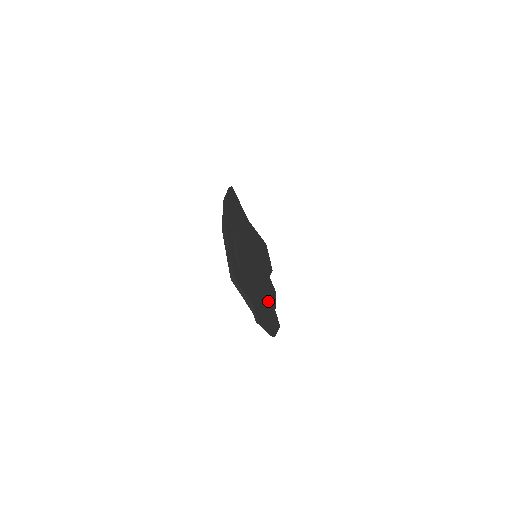
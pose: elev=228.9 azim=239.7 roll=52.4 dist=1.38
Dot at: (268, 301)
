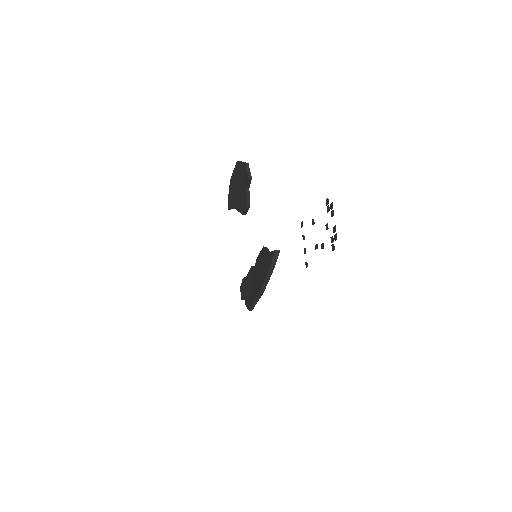
Dot at: occluded
